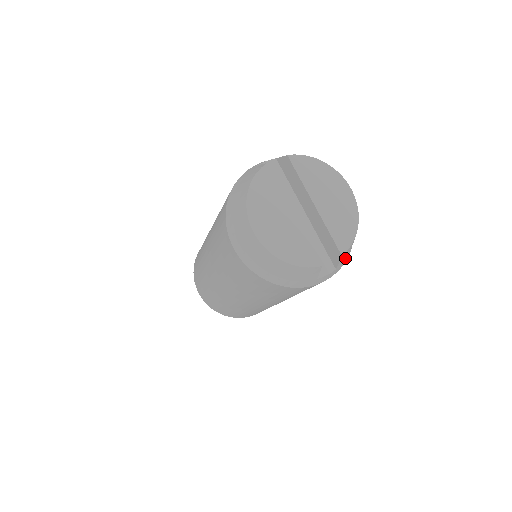
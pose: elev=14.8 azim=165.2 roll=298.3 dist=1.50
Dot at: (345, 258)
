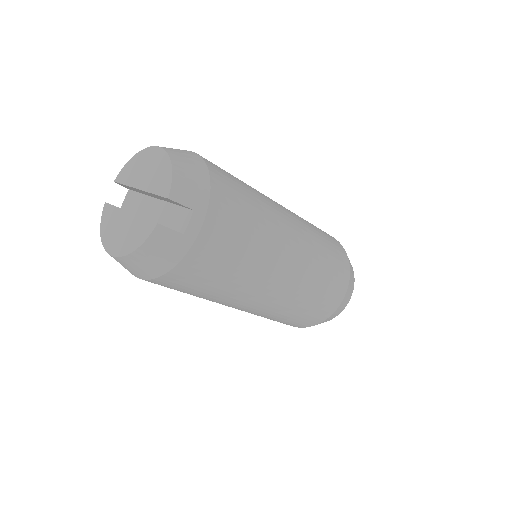
Dot at: (194, 194)
